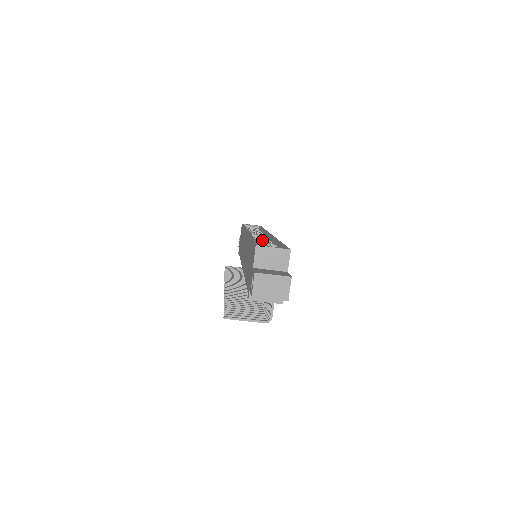
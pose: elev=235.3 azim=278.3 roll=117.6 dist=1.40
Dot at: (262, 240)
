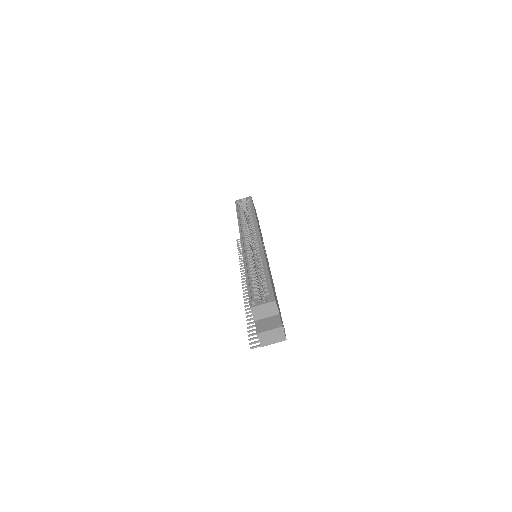
Dot at: (255, 251)
